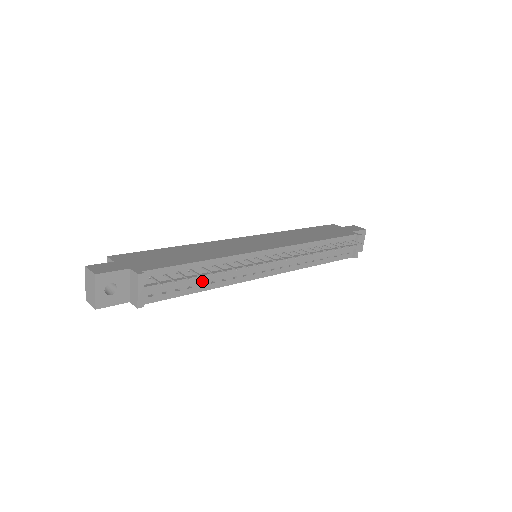
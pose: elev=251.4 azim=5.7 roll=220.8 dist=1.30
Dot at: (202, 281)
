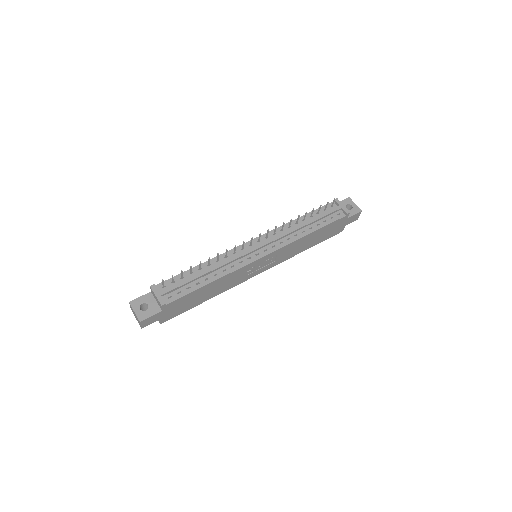
Dot at: (206, 277)
